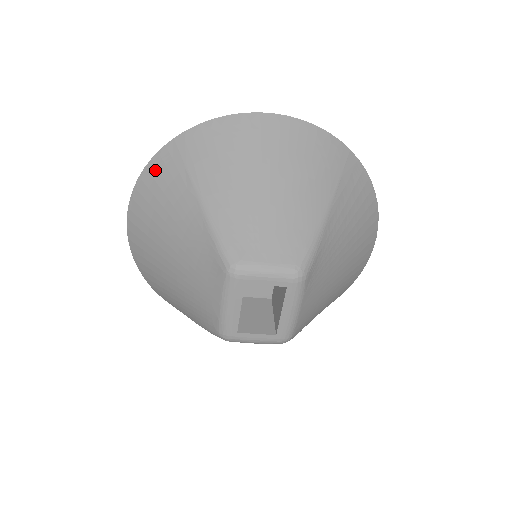
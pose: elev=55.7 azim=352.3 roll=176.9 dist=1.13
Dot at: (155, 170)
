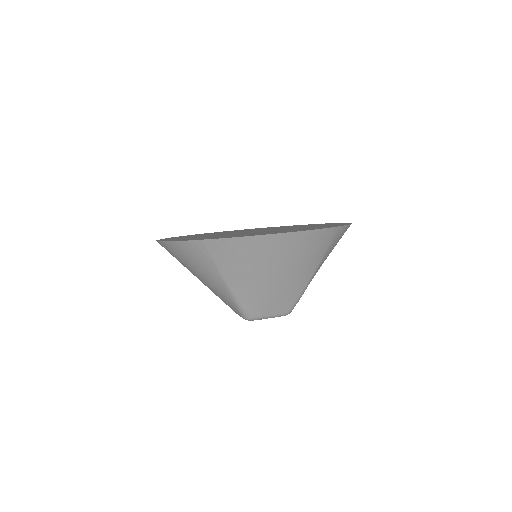
Dot at: (186, 249)
